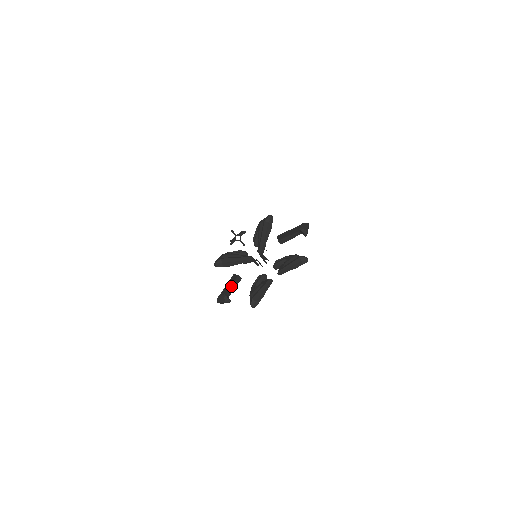
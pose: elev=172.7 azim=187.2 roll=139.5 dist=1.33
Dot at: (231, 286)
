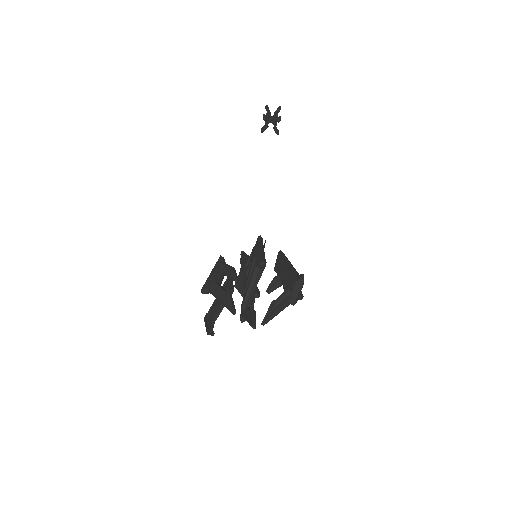
Dot at: (219, 308)
